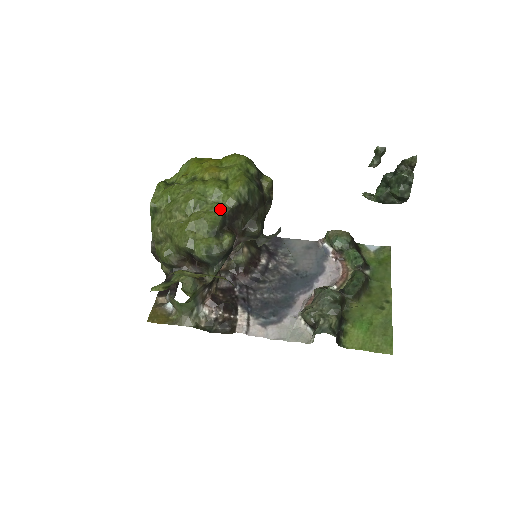
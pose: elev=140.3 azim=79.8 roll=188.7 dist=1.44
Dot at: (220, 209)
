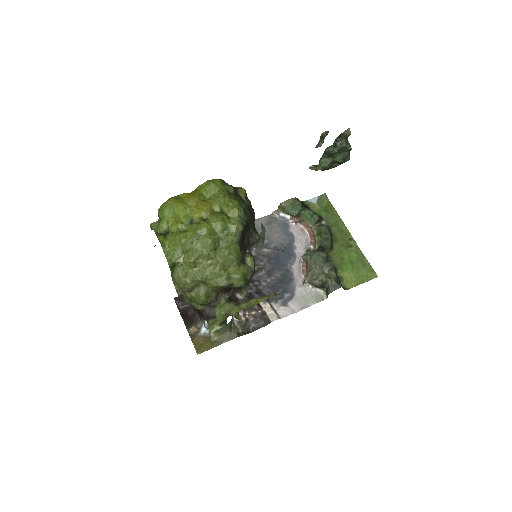
Dot at: (235, 239)
